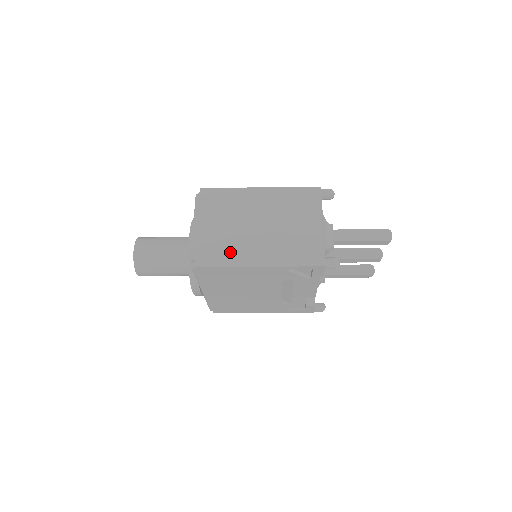
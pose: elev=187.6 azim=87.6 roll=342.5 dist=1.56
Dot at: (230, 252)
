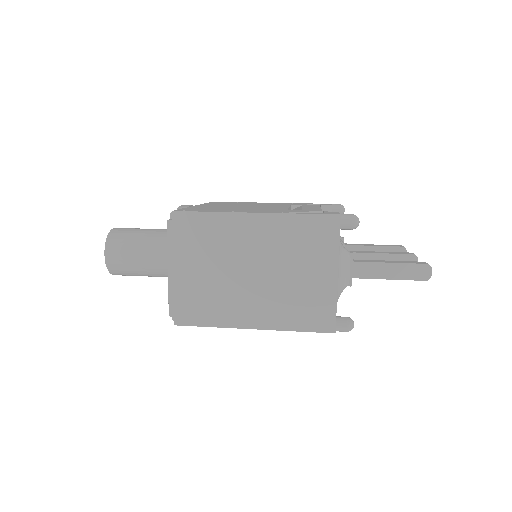
Dot at: (216, 308)
